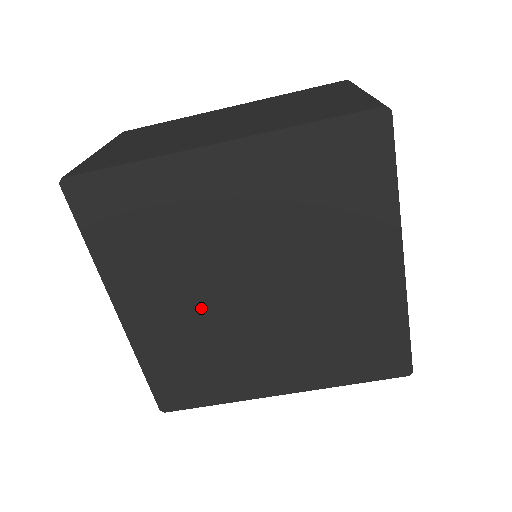
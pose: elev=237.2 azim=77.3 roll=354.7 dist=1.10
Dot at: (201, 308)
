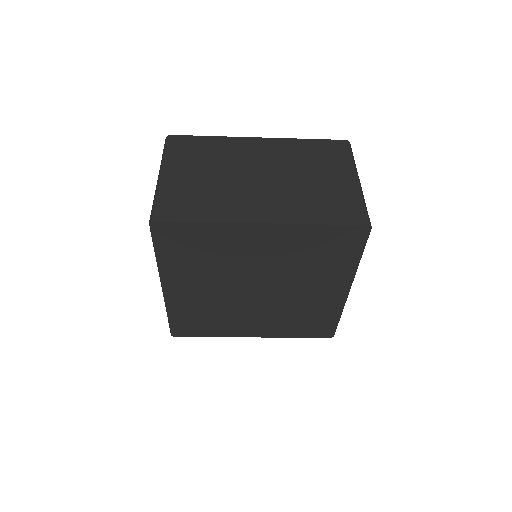
Dot at: (219, 294)
